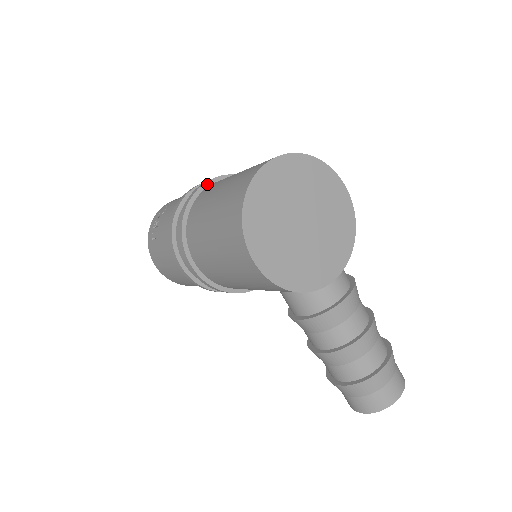
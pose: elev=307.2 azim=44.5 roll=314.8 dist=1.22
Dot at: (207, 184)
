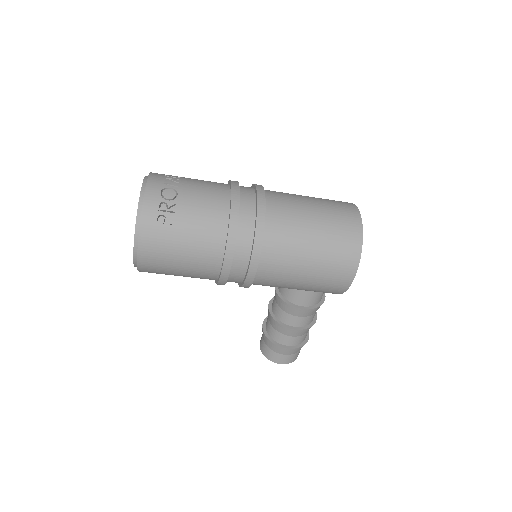
Dot at: (264, 194)
